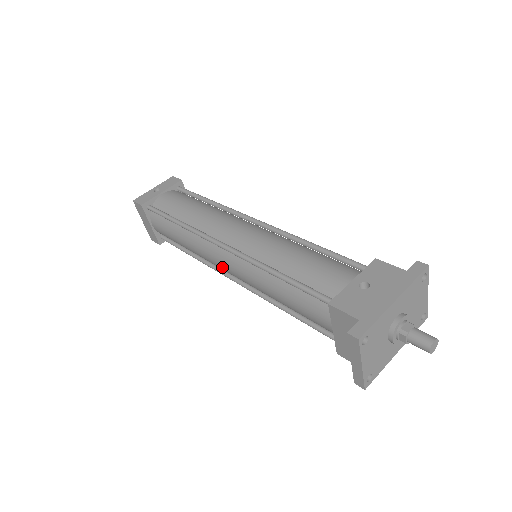
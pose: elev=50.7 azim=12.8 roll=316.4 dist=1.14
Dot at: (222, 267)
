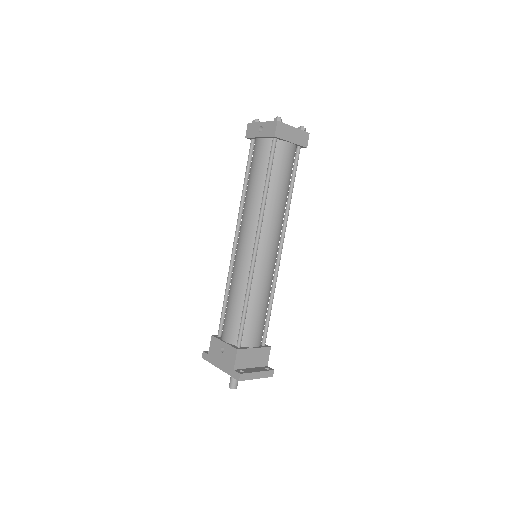
Dot at: occluded
